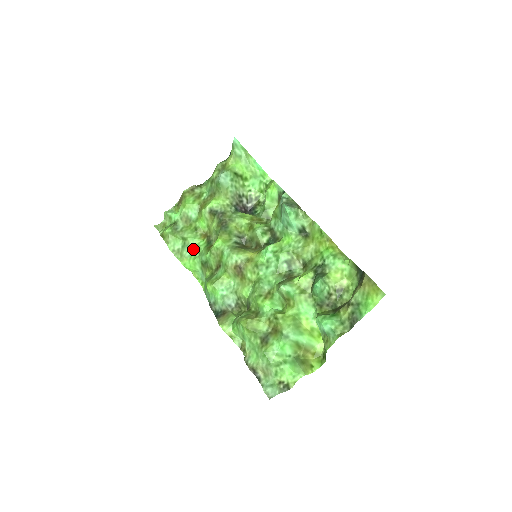
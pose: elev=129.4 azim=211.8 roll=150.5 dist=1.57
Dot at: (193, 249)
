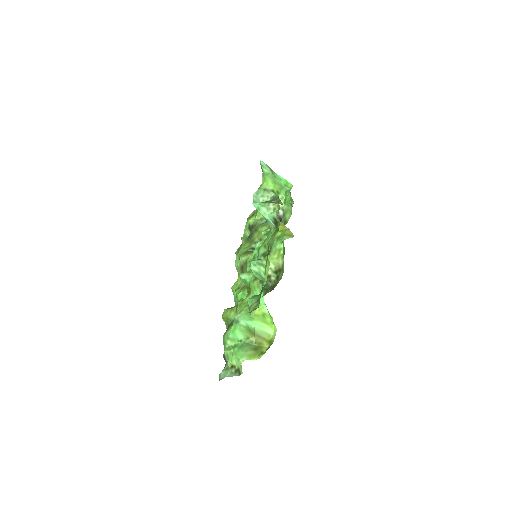
Dot at: occluded
